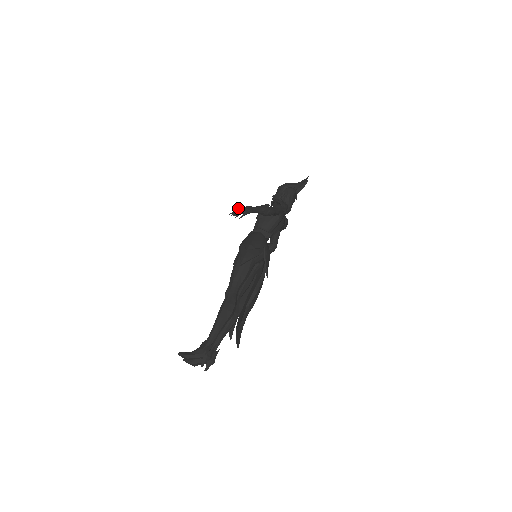
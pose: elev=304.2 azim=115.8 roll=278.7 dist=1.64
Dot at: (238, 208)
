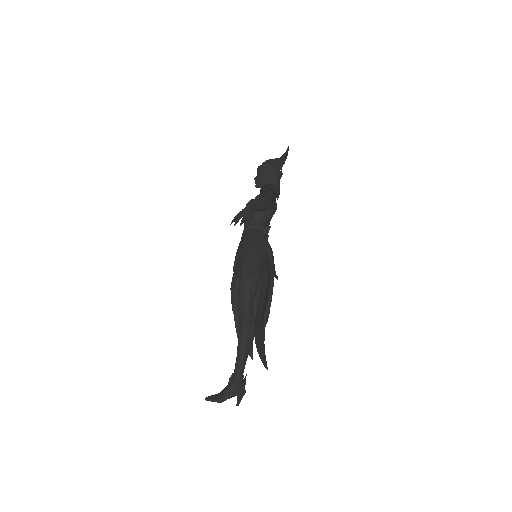
Dot at: occluded
